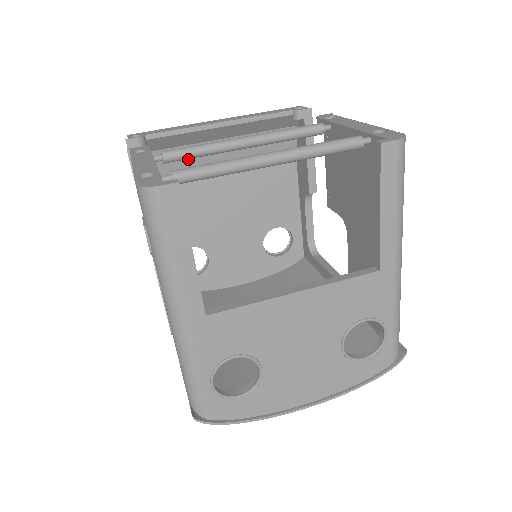
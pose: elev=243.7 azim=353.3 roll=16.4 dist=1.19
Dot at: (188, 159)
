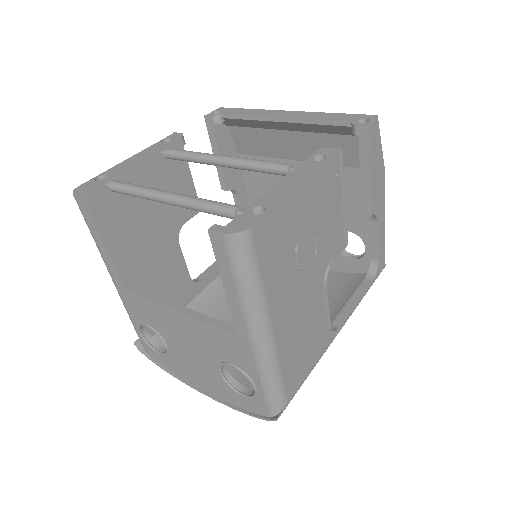
Dot at: (266, 140)
